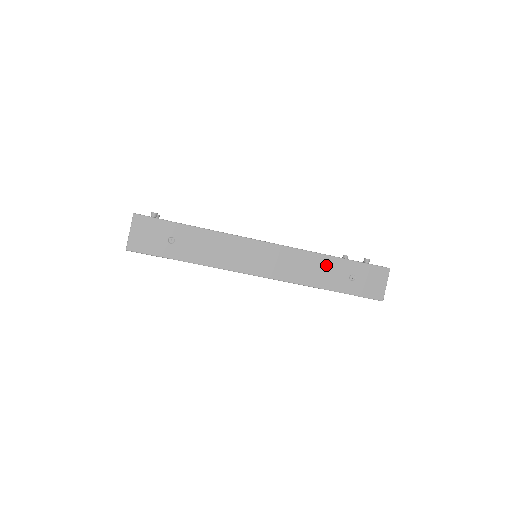
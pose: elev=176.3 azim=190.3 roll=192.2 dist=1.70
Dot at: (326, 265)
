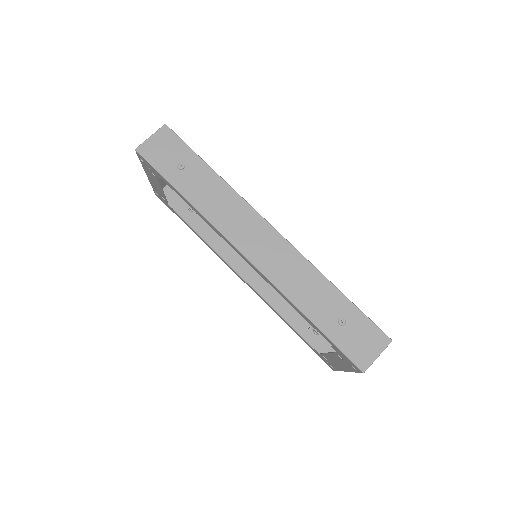
Dot at: (320, 288)
